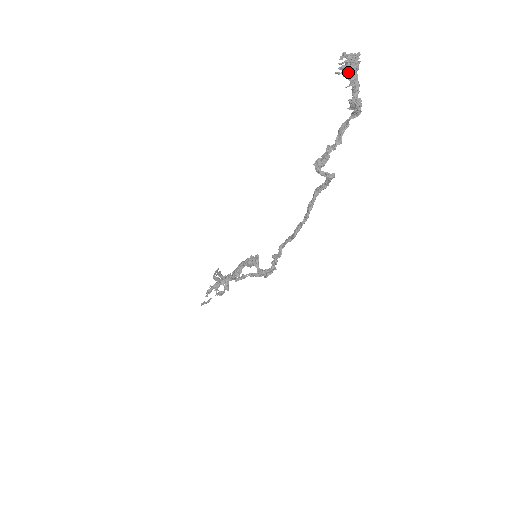
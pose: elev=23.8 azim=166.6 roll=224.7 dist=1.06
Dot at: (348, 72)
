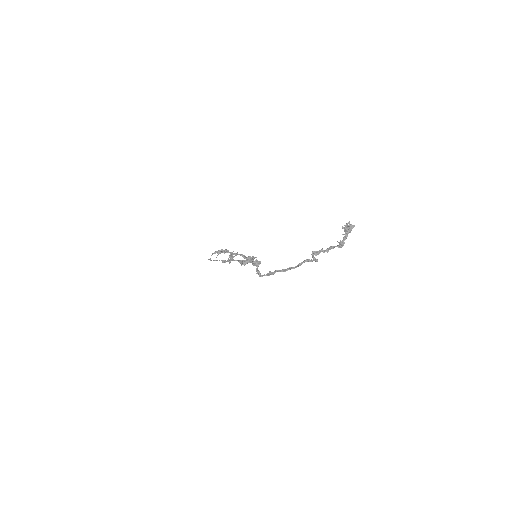
Dot at: (346, 231)
